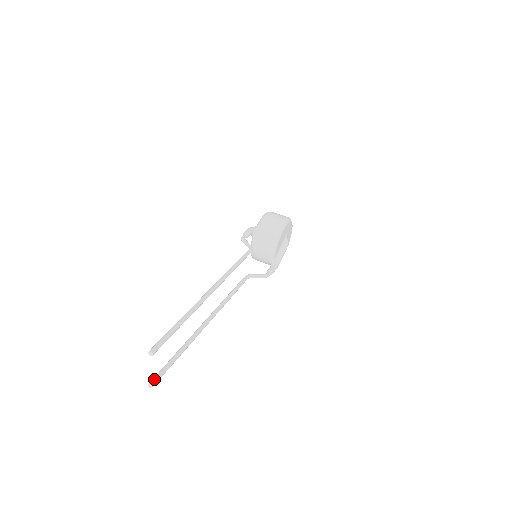
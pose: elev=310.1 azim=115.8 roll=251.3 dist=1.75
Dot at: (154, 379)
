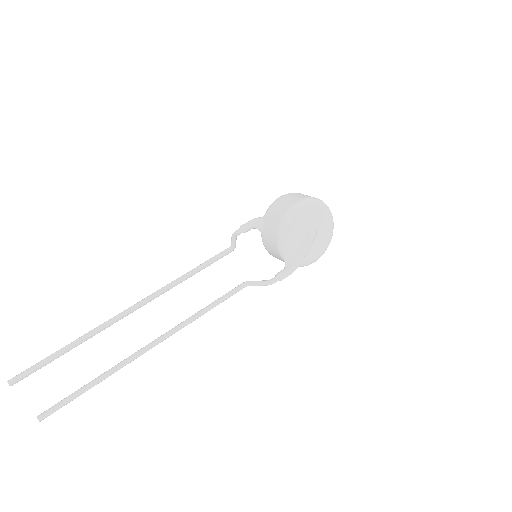
Dot at: (44, 411)
